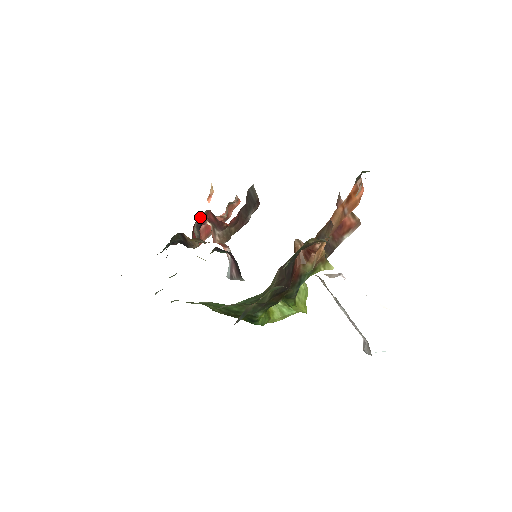
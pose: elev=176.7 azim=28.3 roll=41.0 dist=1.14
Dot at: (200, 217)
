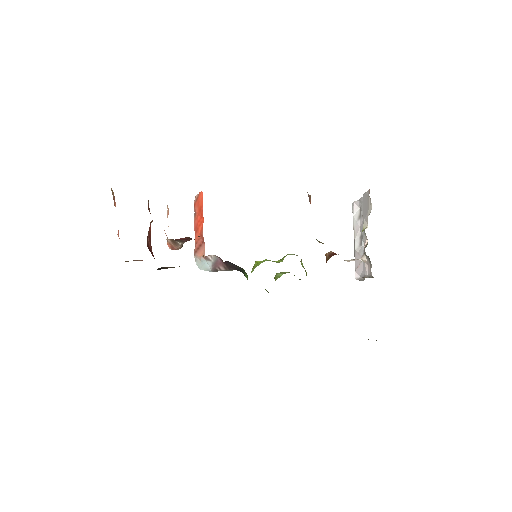
Dot at: occluded
